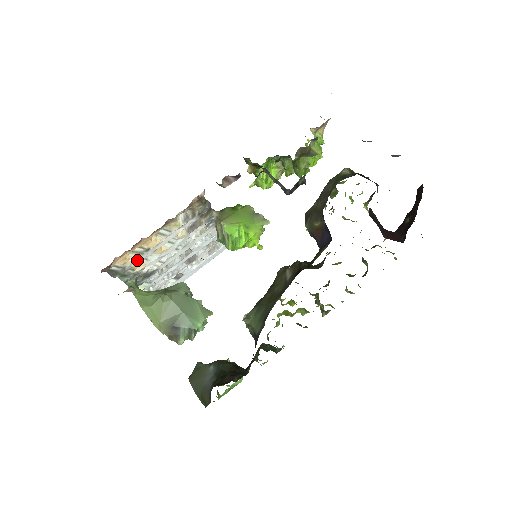
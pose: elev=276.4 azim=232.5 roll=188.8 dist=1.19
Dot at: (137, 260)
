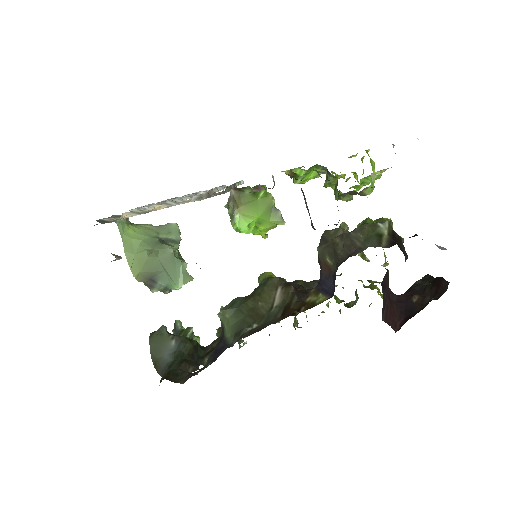
Dot at: (134, 215)
